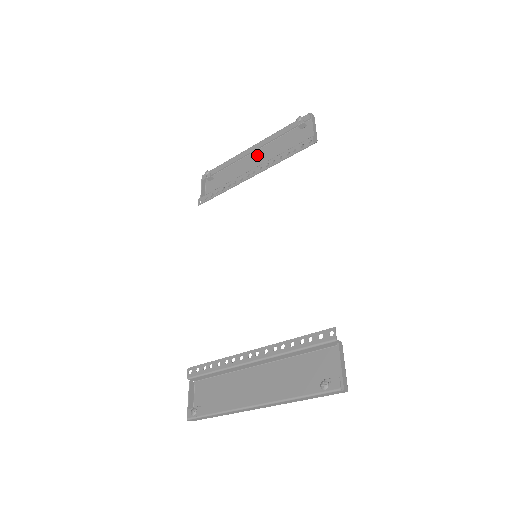
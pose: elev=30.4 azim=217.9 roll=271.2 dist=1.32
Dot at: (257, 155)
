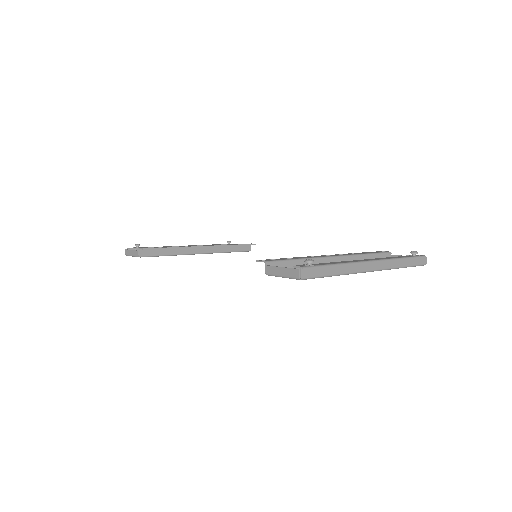
Dot at: occluded
